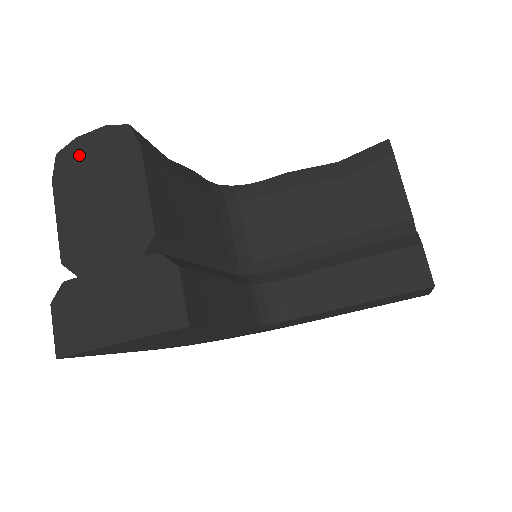
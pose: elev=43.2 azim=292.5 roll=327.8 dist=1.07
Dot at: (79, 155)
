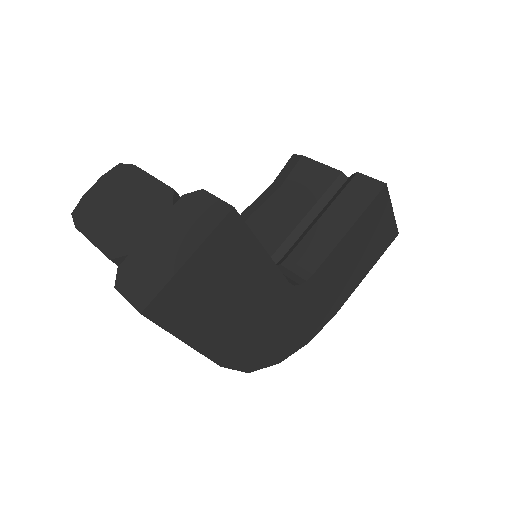
Dot at: (90, 201)
